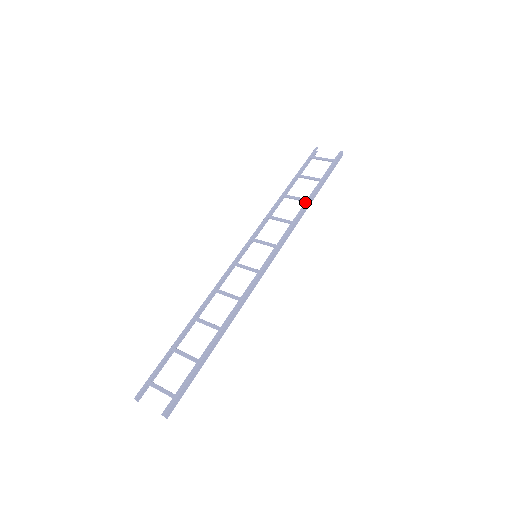
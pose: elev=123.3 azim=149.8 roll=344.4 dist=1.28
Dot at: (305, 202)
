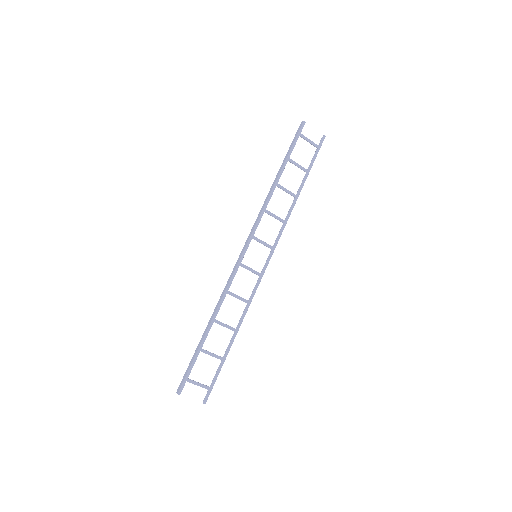
Dot at: (295, 199)
